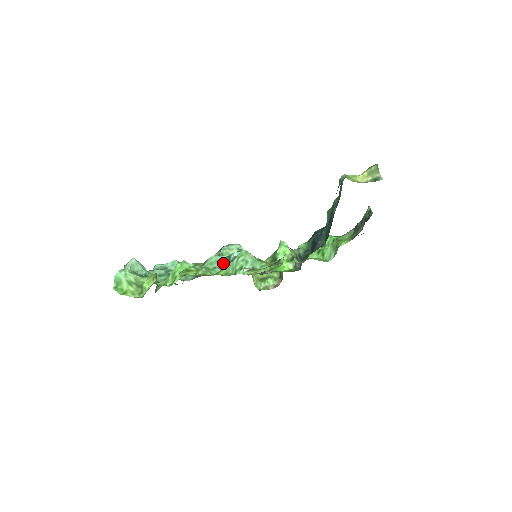
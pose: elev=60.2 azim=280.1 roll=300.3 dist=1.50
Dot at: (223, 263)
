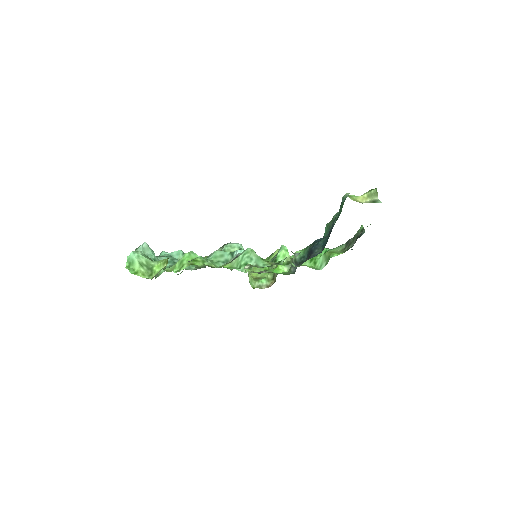
Dot at: (226, 258)
